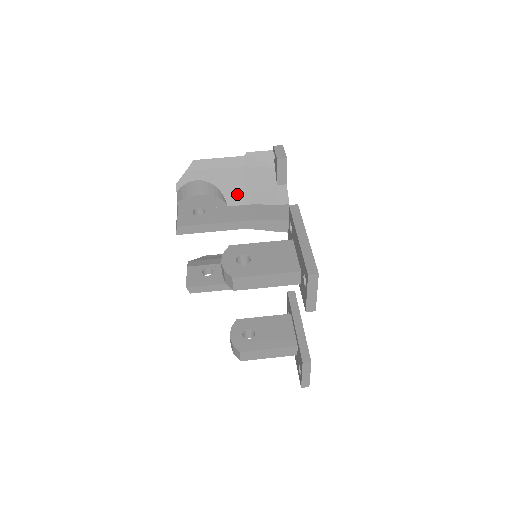
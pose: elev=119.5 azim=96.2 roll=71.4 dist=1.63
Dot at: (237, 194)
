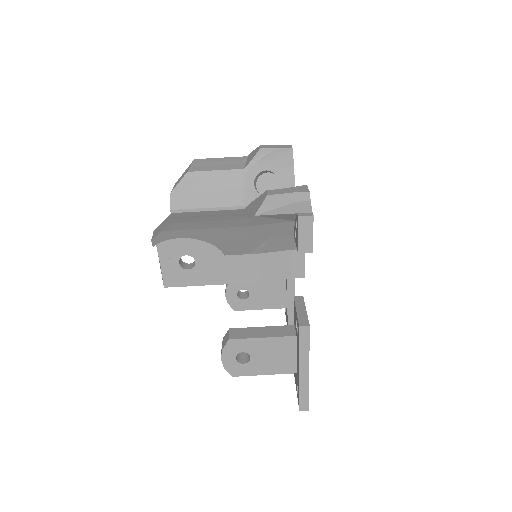
Dot at: (237, 247)
